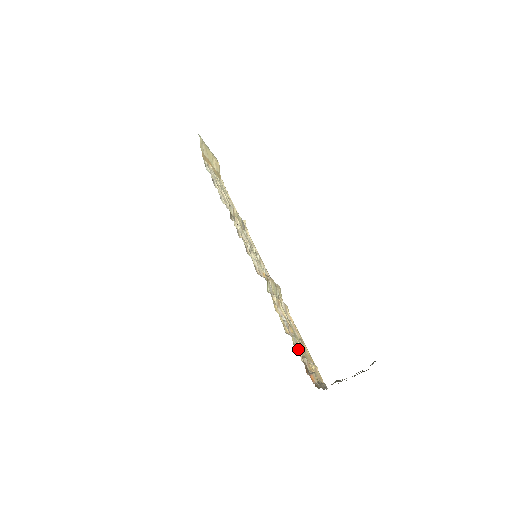
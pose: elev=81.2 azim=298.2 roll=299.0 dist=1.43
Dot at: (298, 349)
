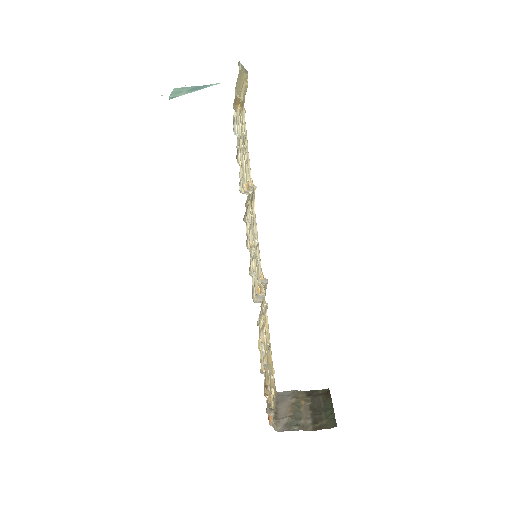
Dot at: (266, 378)
